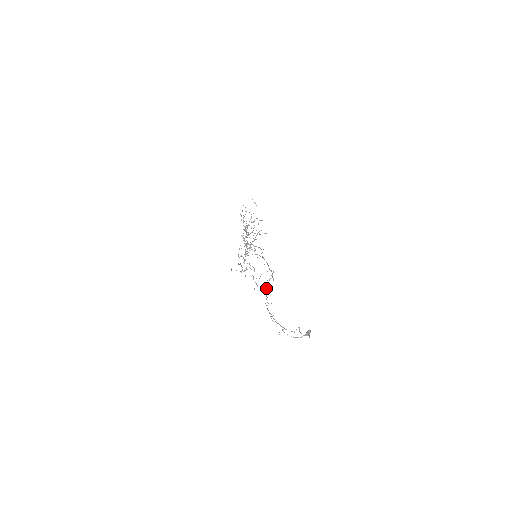
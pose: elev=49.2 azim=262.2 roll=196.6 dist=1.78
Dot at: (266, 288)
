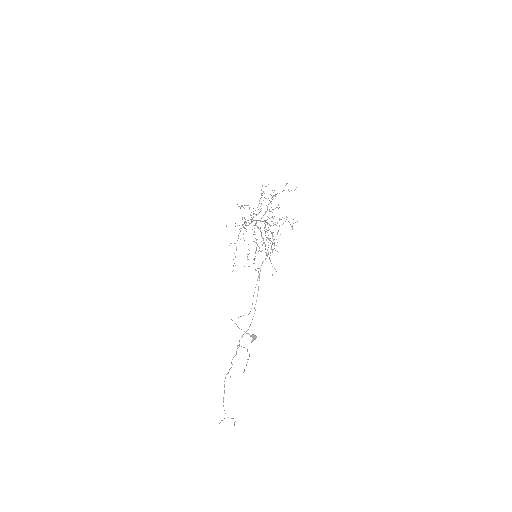
Dot at: (241, 316)
